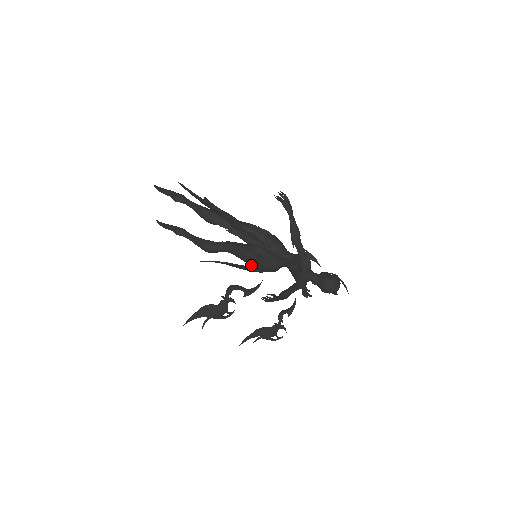
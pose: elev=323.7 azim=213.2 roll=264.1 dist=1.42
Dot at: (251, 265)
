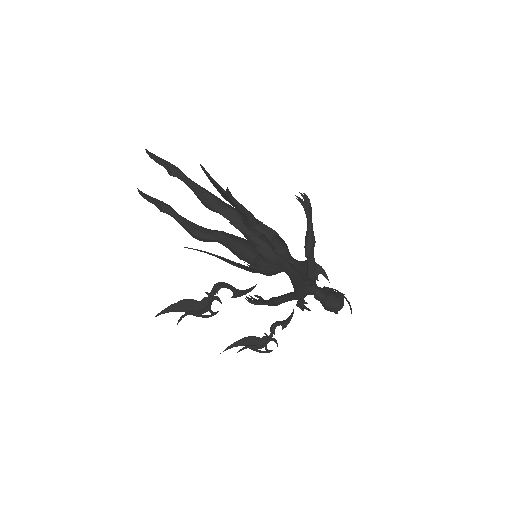
Dot at: (248, 265)
